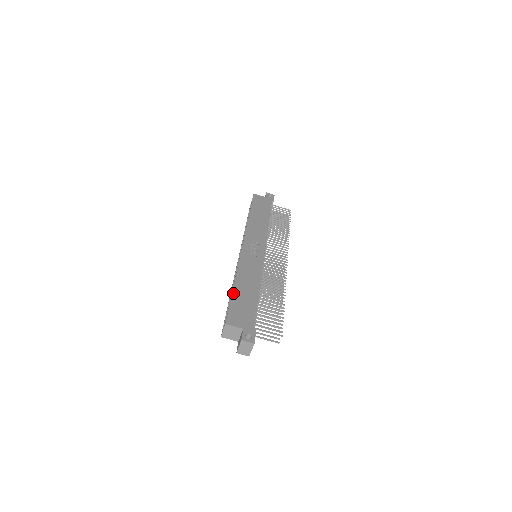
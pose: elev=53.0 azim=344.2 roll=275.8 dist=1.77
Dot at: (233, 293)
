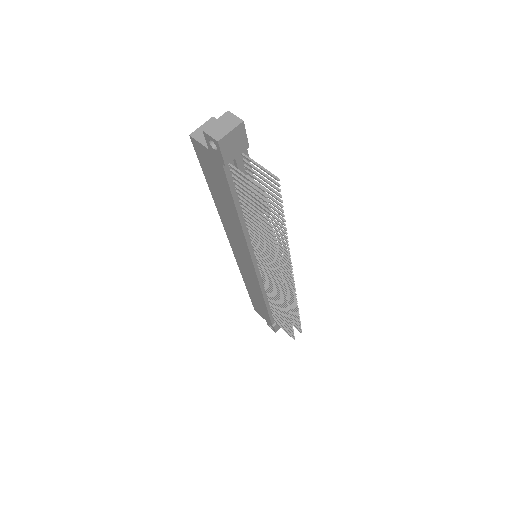
Dot at: occluded
